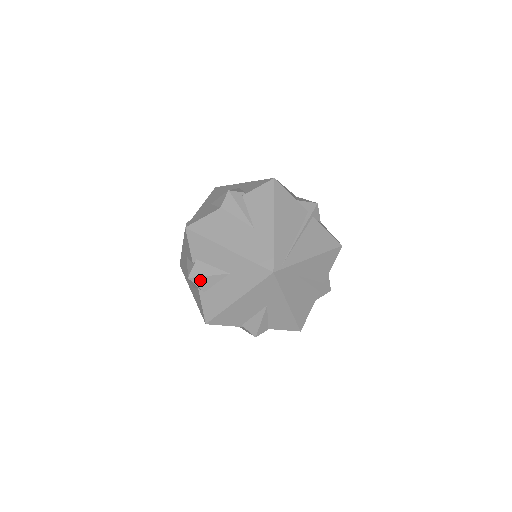
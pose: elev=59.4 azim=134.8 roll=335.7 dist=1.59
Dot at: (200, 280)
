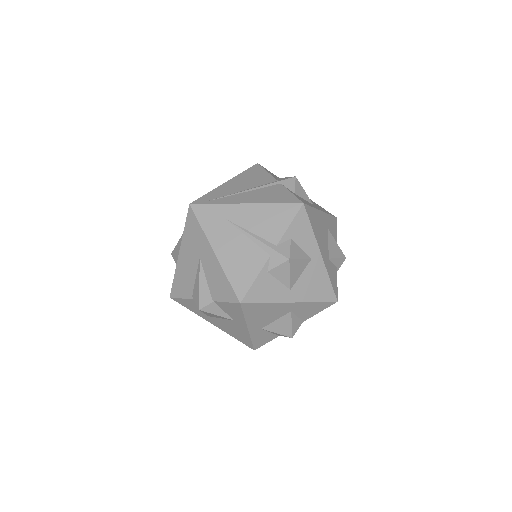
Dot at: (175, 252)
